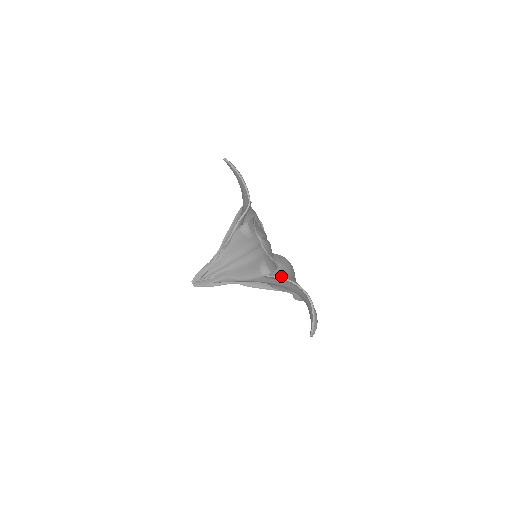
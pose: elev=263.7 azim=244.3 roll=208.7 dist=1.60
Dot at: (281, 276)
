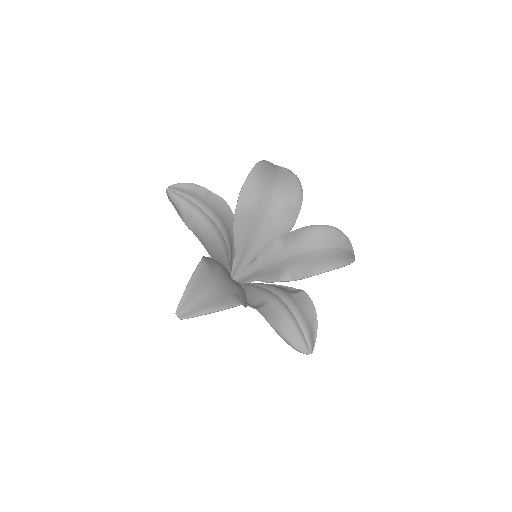
Dot at: (274, 216)
